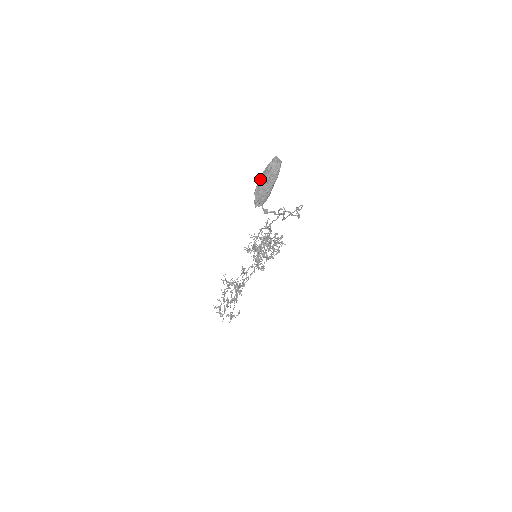
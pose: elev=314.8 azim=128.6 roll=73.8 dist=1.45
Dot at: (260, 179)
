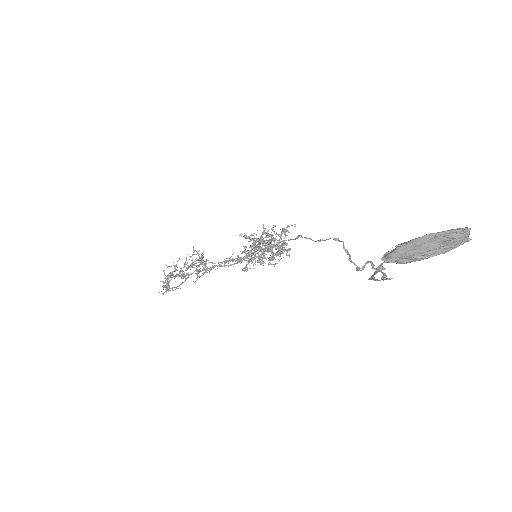
Dot at: (426, 238)
